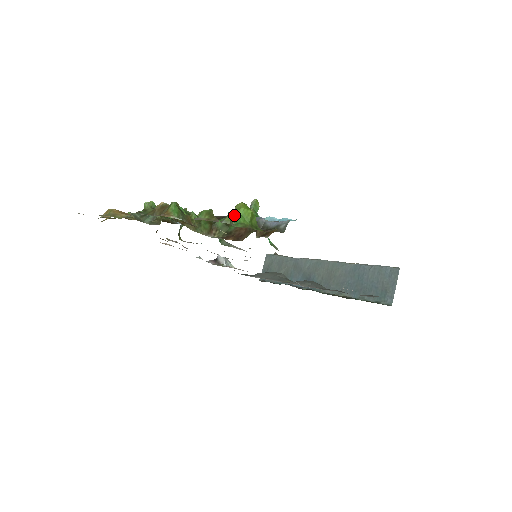
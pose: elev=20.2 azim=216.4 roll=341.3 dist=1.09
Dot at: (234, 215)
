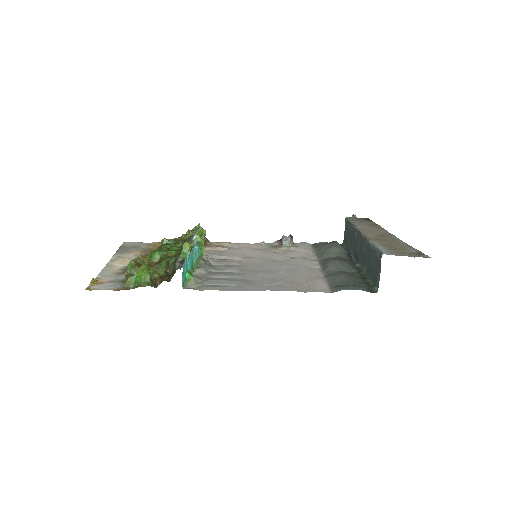
Dot at: (134, 277)
